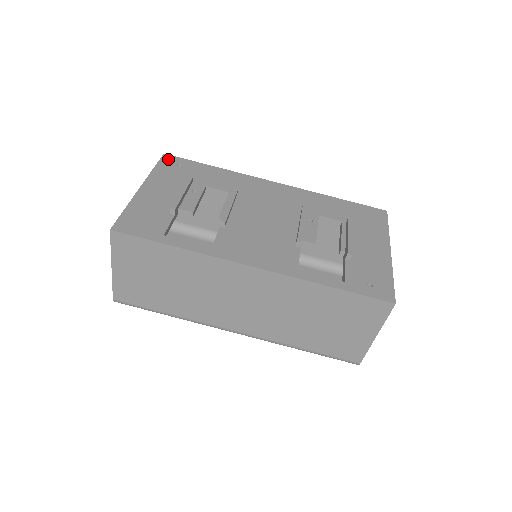
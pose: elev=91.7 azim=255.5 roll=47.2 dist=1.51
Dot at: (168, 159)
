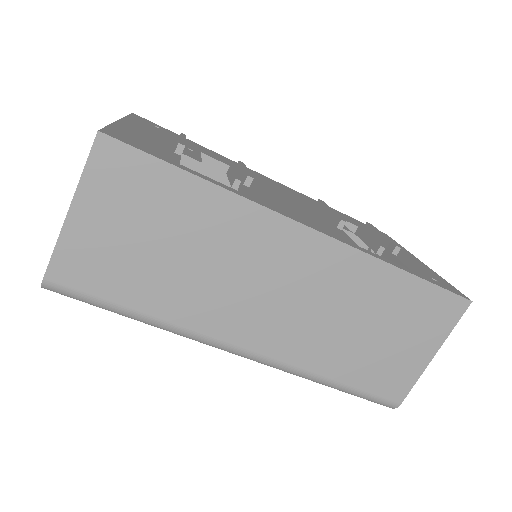
Dot at: (141, 118)
